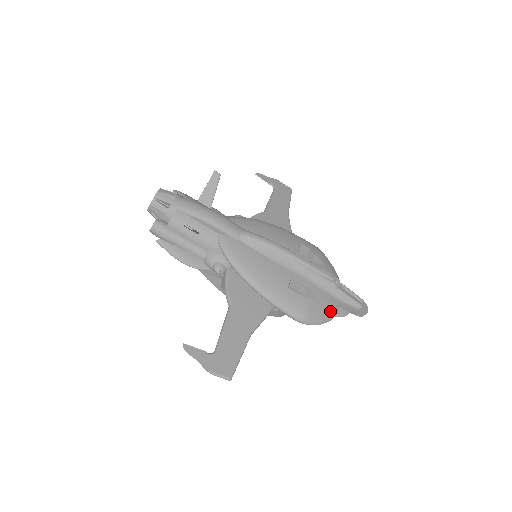
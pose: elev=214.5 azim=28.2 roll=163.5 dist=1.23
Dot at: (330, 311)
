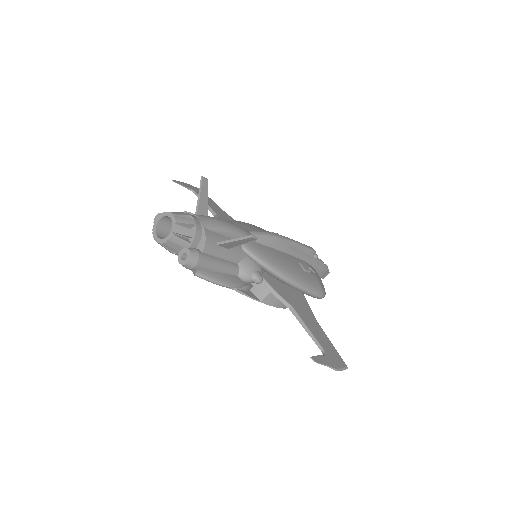
Dot at: occluded
